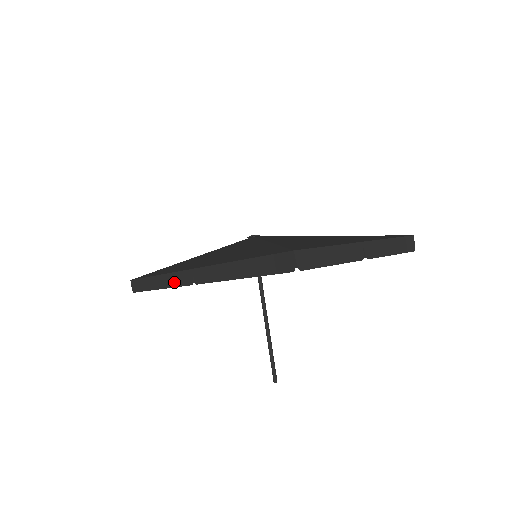
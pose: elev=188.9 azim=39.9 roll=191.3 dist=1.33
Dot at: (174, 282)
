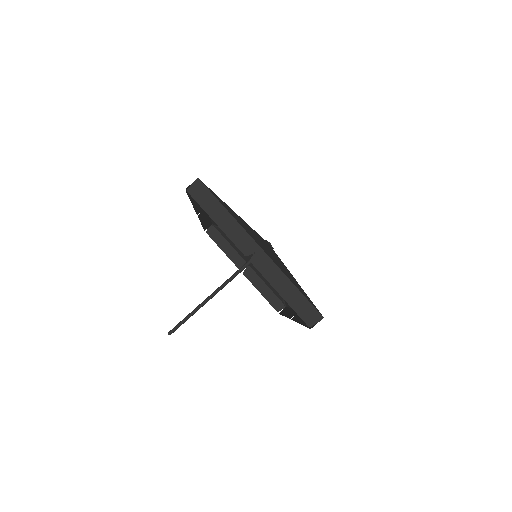
Dot at: (203, 217)
